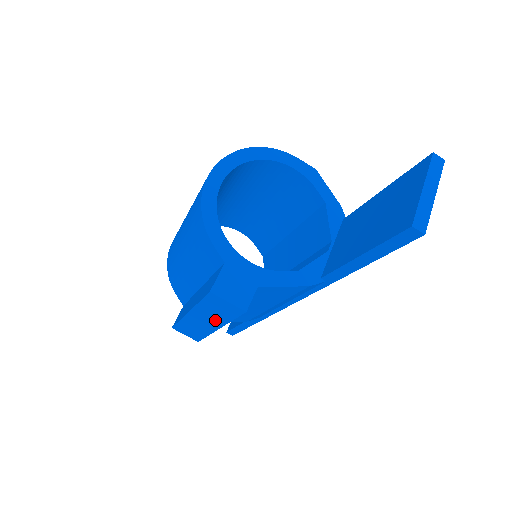
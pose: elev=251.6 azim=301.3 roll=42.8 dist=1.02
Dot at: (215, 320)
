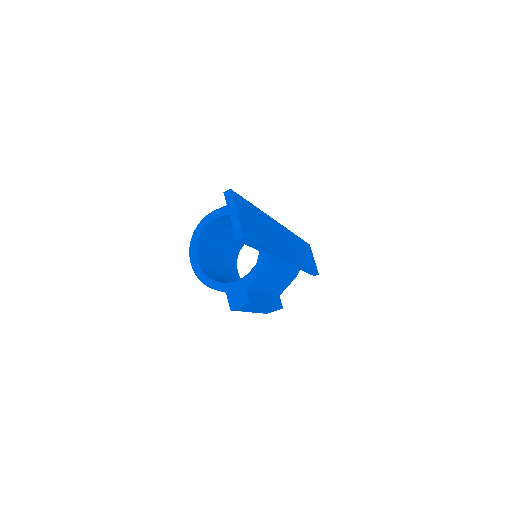
Dot at: occluded
